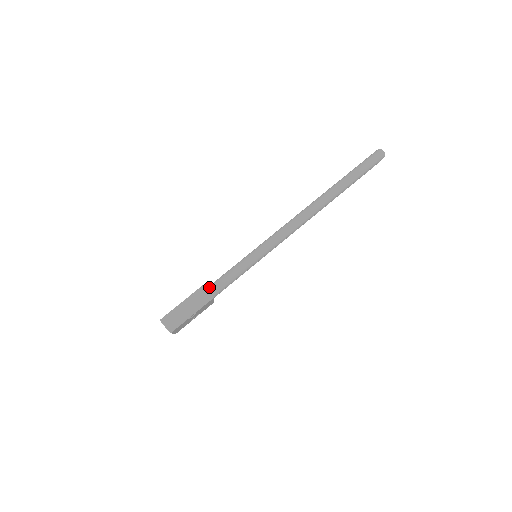
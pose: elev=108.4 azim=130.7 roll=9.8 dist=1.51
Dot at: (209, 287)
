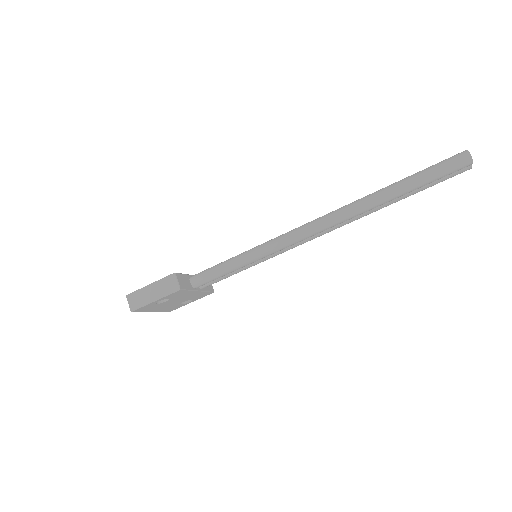
Dot at: (192, 276)
